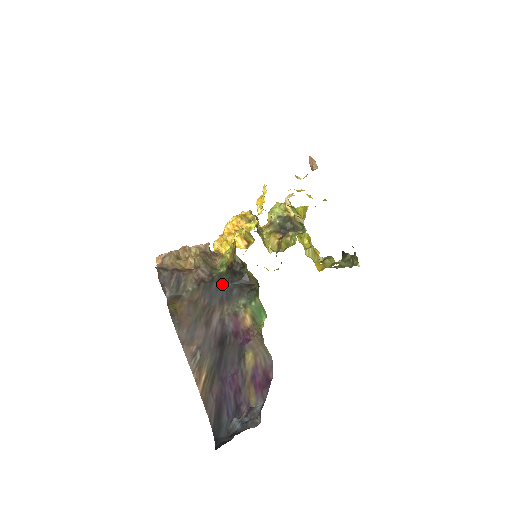
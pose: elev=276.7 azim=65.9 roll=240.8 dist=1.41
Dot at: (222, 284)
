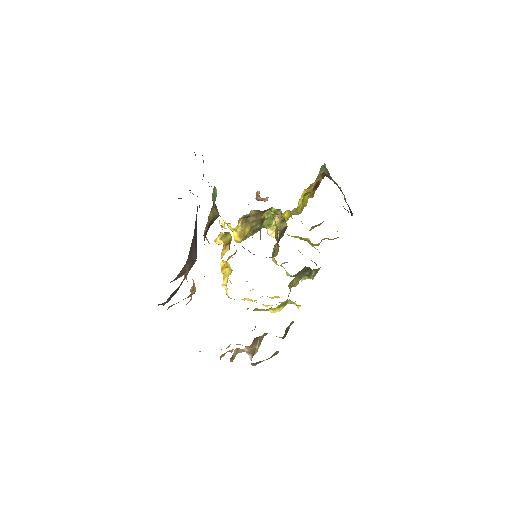
Dot at: occluded
